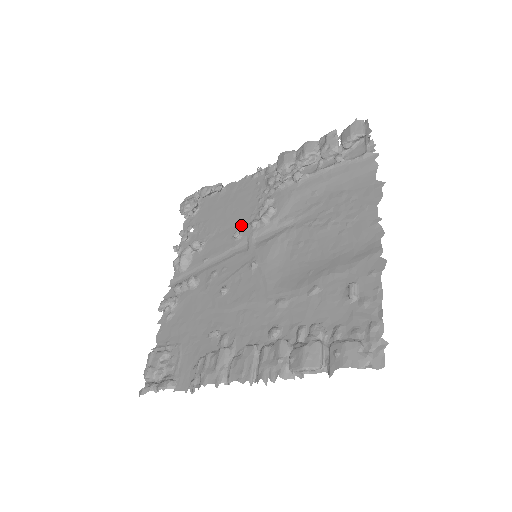
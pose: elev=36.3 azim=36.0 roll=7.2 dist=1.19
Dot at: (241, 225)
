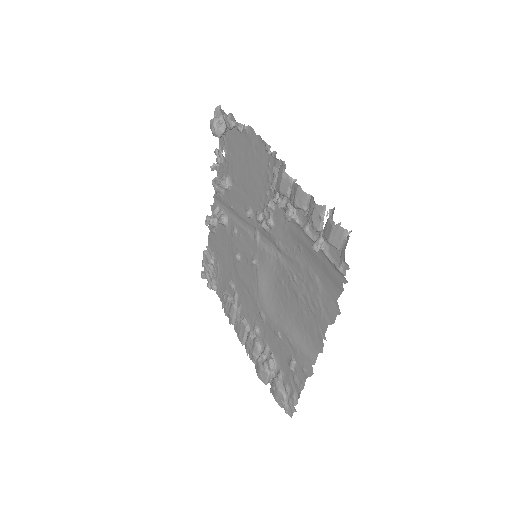
Dot at: (253, 204)
